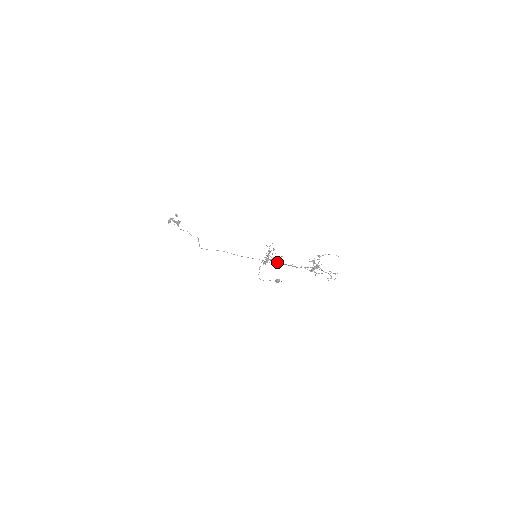
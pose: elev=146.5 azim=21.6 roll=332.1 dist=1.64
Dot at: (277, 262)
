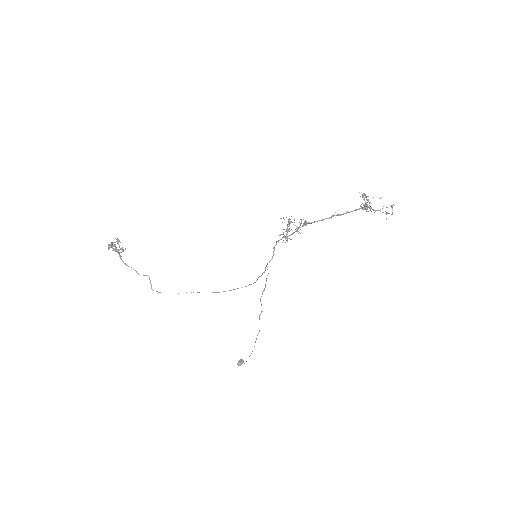
Dot at: (309, 222)
